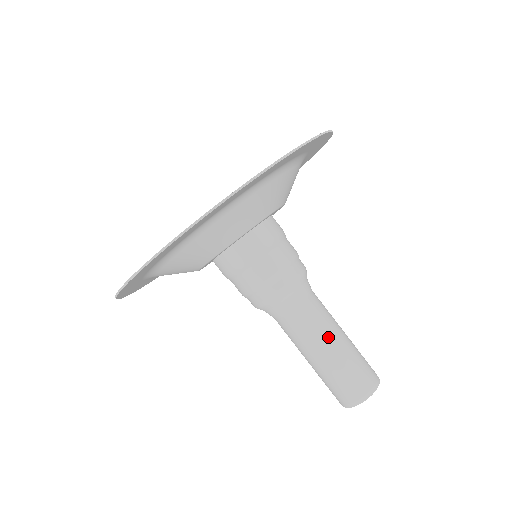
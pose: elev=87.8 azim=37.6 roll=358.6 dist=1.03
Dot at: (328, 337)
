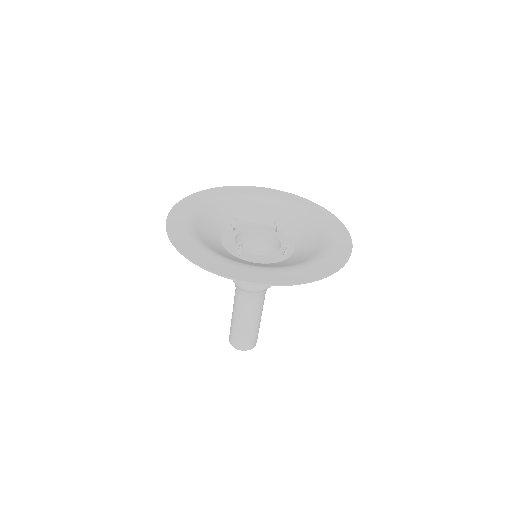
Dot at: (243, 318)
